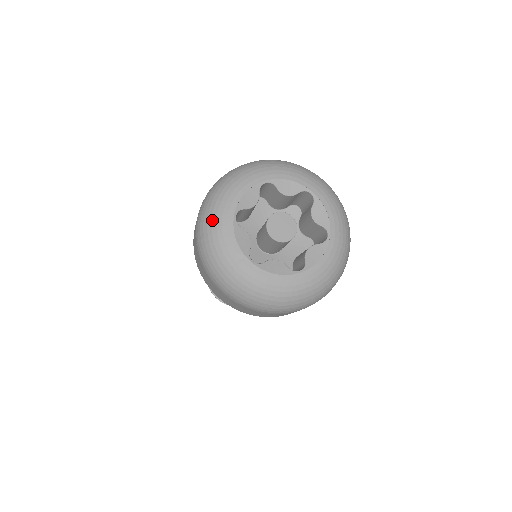
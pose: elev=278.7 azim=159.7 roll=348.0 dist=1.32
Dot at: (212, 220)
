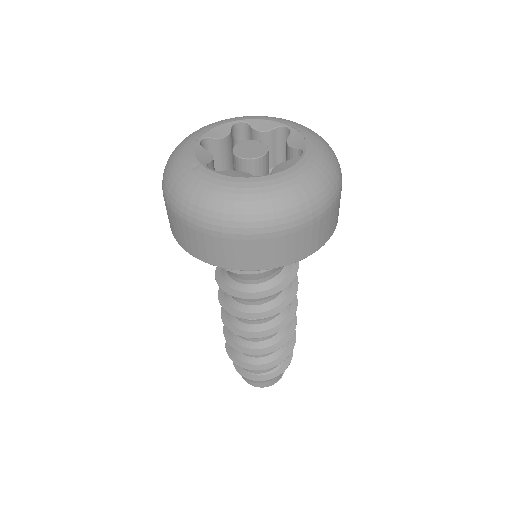
Dot at: (176, 148)
